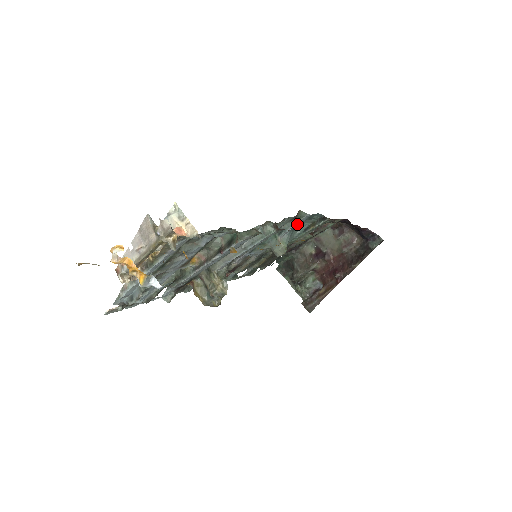
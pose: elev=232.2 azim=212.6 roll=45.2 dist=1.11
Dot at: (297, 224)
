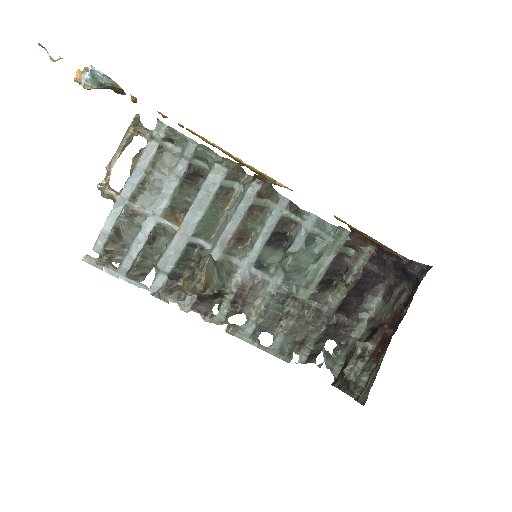
Dot at: (304, 230)
